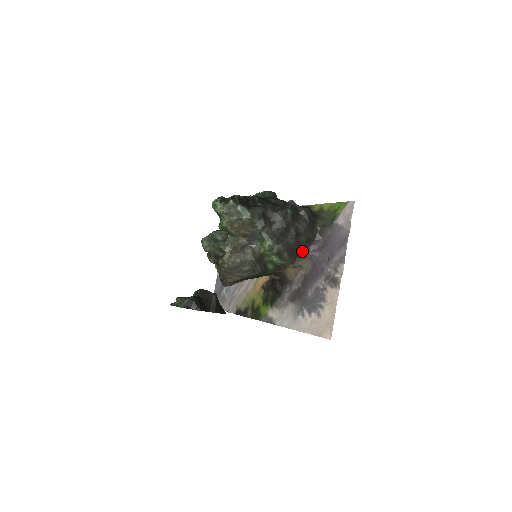
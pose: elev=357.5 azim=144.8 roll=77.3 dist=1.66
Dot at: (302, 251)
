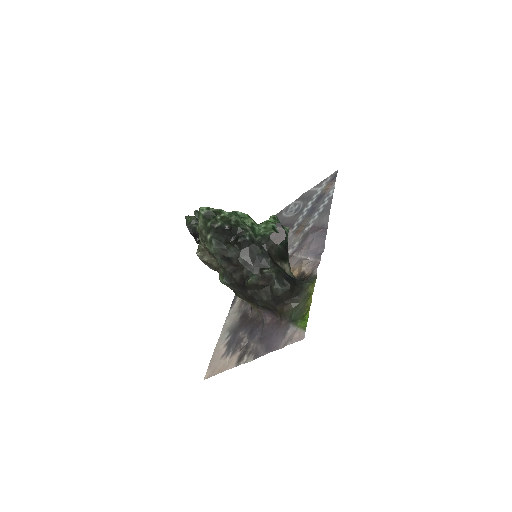
Dot at: (258, 306)
